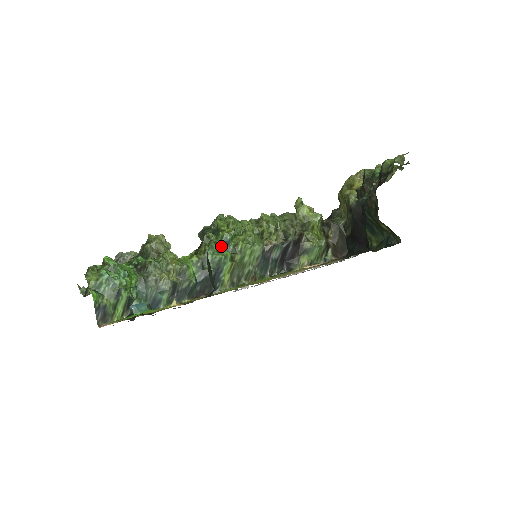
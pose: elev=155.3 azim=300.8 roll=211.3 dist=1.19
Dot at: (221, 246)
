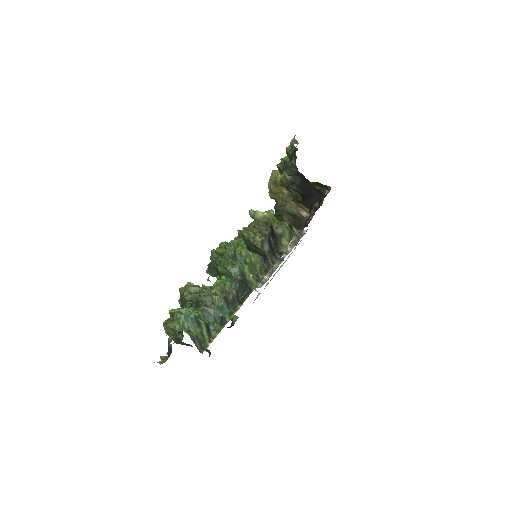
Dot at: (232, 260)
